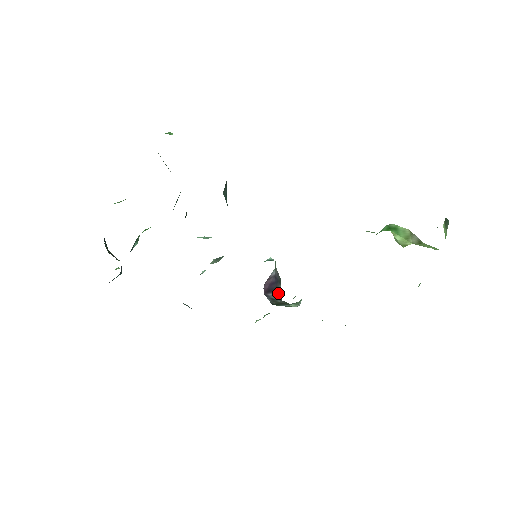
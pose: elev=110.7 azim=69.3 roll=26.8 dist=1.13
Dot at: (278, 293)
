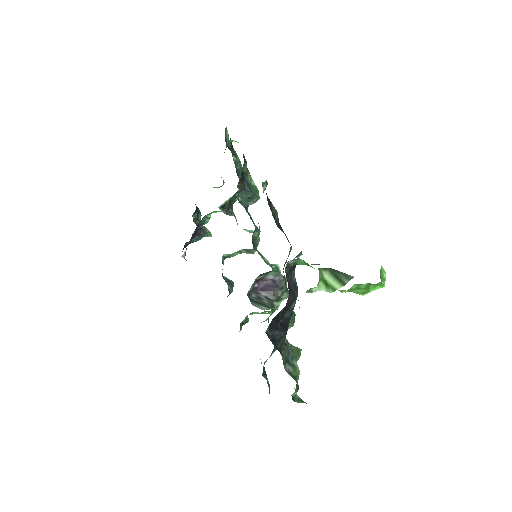
Dot at: (272, 296)
